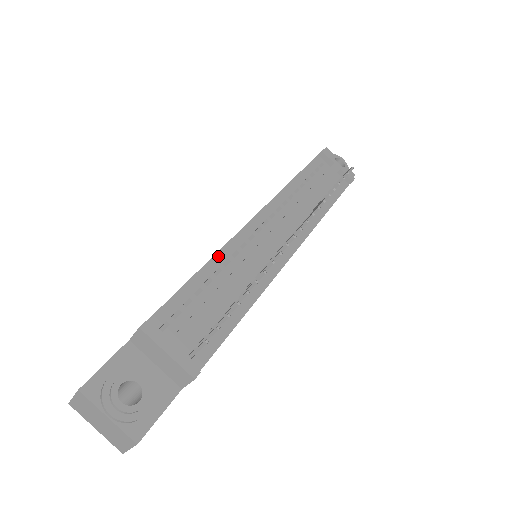
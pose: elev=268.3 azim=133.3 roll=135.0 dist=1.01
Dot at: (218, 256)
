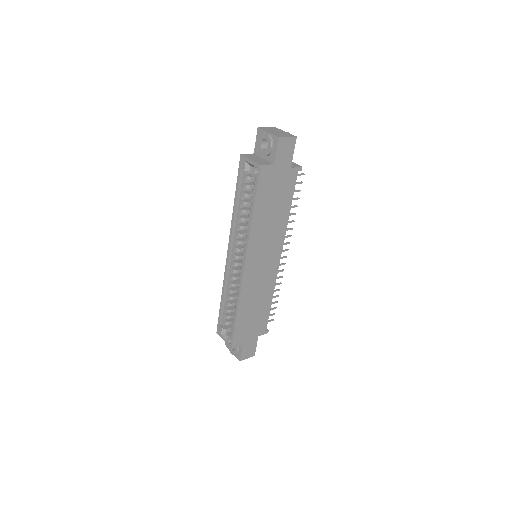
Dot at: occluded
